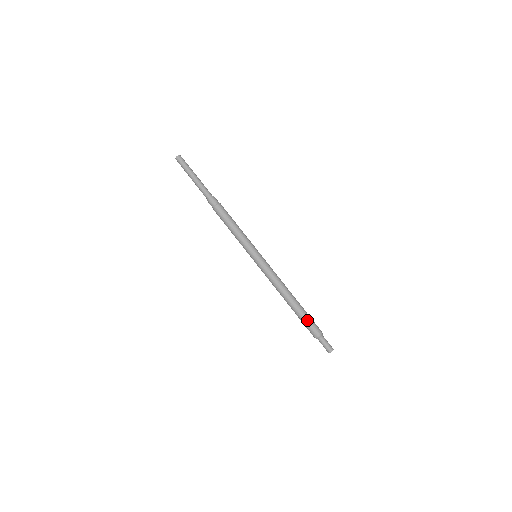
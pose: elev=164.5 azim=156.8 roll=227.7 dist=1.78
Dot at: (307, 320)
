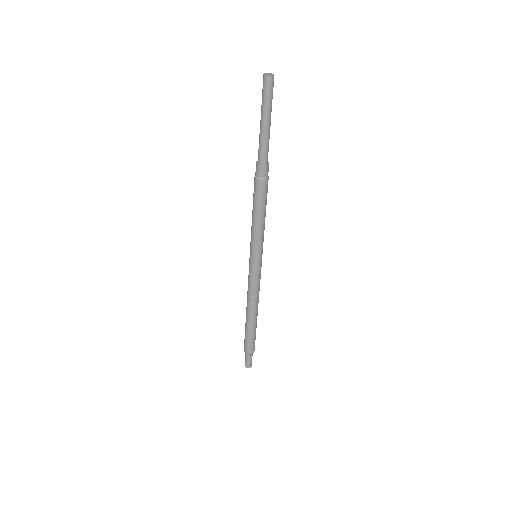
Dot at: (248, 337)
